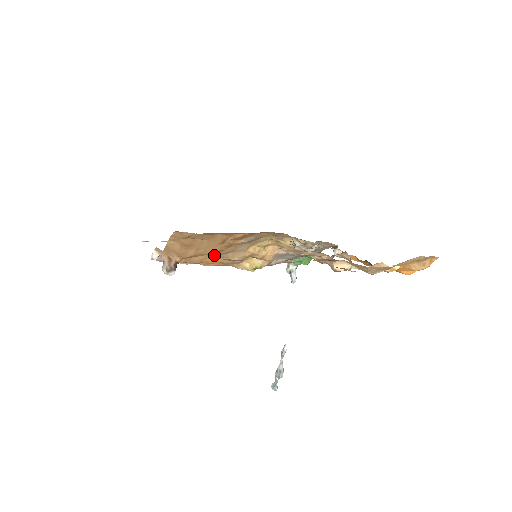
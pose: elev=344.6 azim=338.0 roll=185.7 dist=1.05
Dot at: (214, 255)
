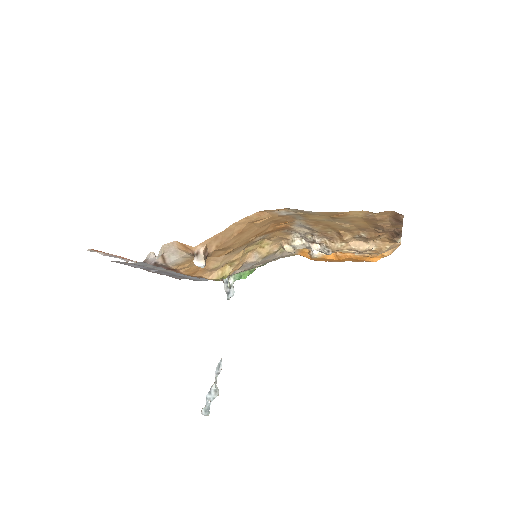
Dot at: (227, 252)
